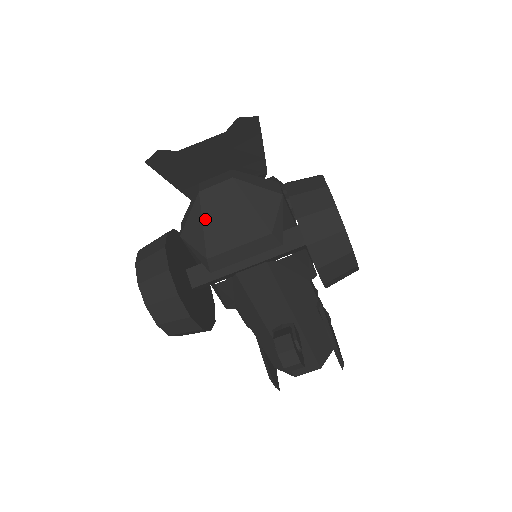
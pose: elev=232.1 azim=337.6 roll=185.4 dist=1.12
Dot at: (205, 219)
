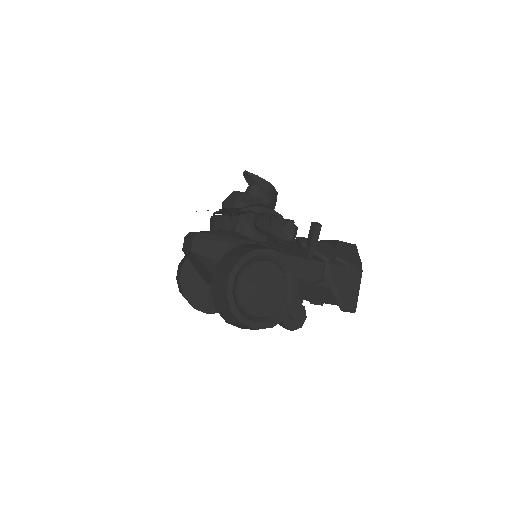
Dot at: (193, 265)
